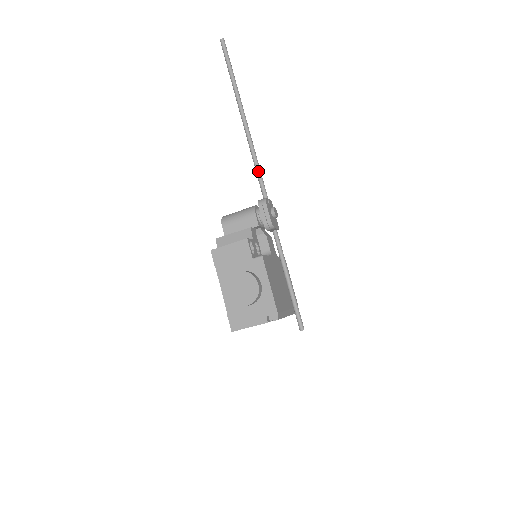
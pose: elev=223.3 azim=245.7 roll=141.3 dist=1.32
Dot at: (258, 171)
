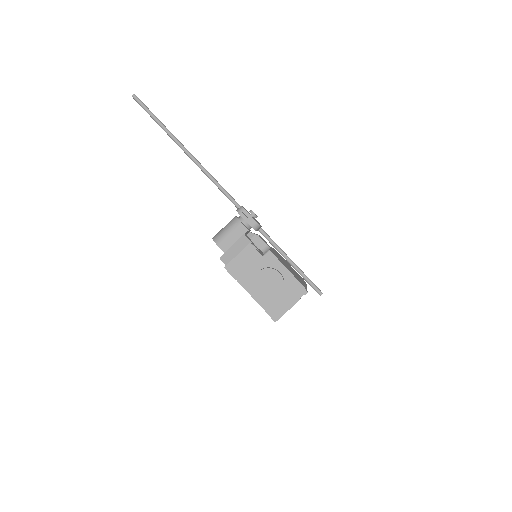
Dot at: (221, 188)
